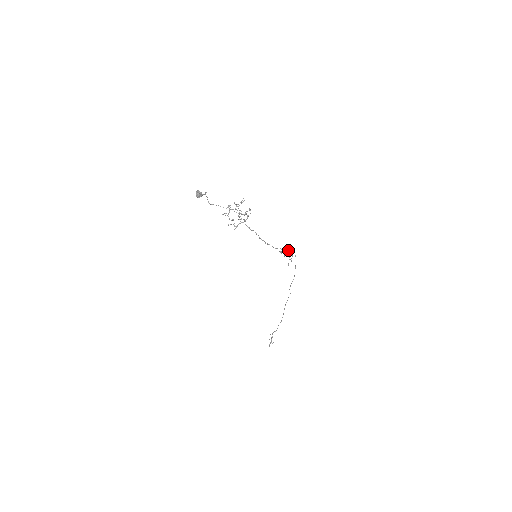
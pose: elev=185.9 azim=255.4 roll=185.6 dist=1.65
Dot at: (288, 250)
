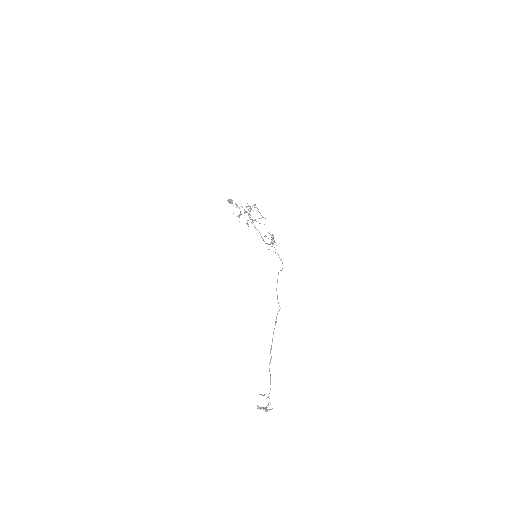
Dot at: occluded
